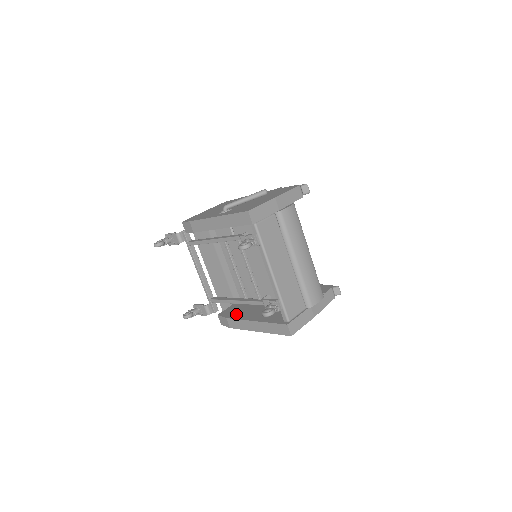
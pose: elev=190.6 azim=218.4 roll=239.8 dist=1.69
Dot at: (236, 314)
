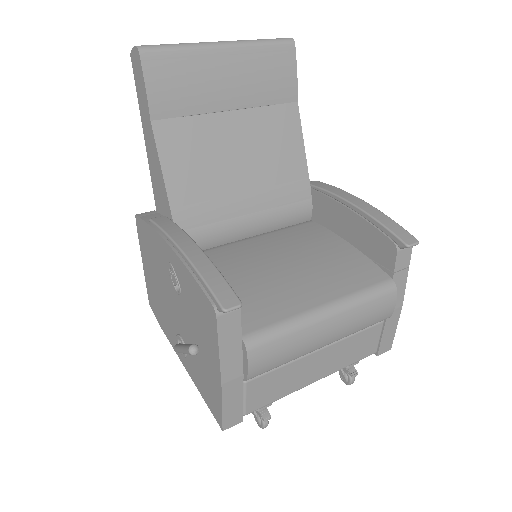
Dot at: occluded
